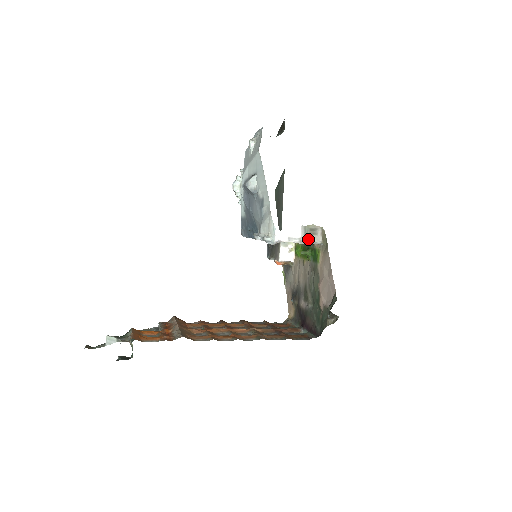
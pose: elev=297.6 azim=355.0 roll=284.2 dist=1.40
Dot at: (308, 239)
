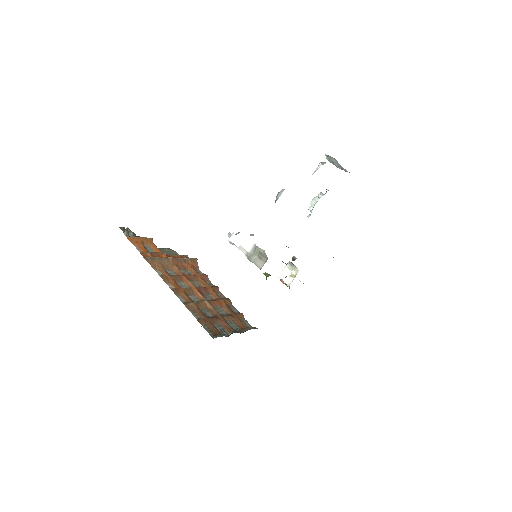
Dot at: (253, 259)
